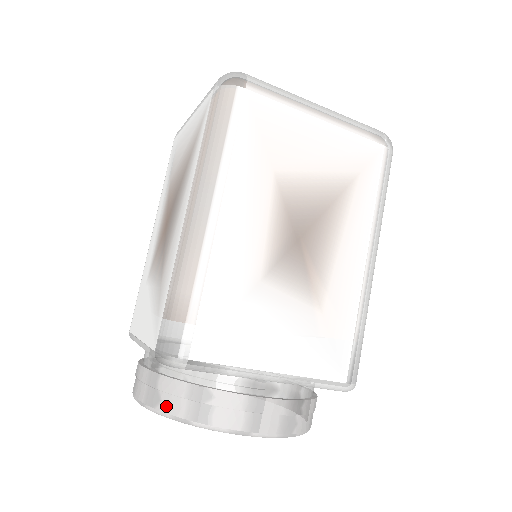
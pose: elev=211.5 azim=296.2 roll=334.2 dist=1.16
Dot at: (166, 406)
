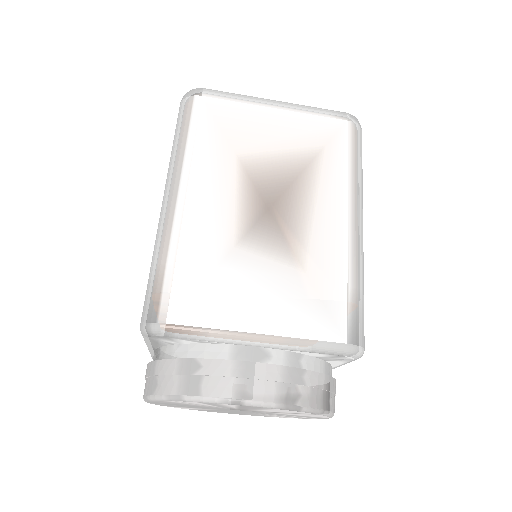
Dot at: (161, 388)
